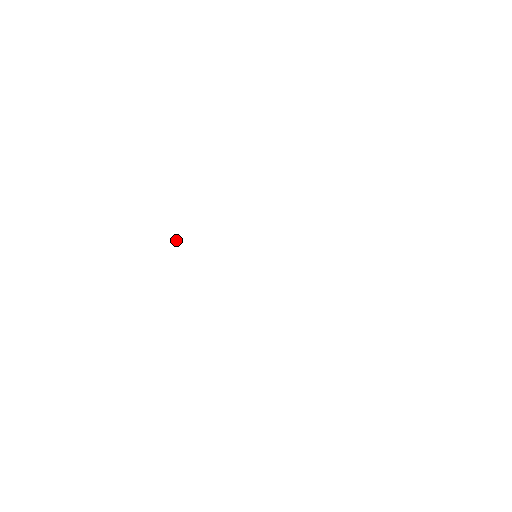
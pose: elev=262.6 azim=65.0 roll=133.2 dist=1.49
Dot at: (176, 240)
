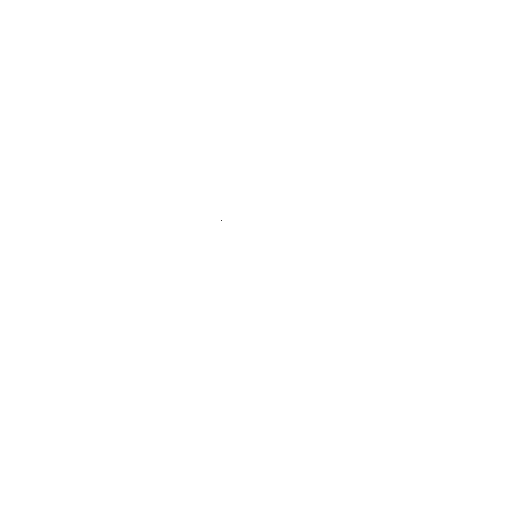
Dot at: occluded
